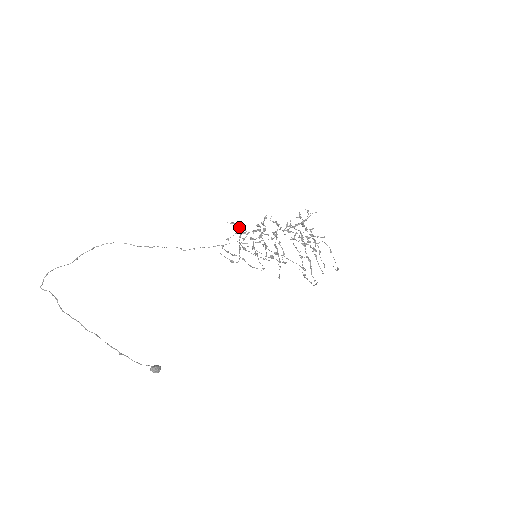
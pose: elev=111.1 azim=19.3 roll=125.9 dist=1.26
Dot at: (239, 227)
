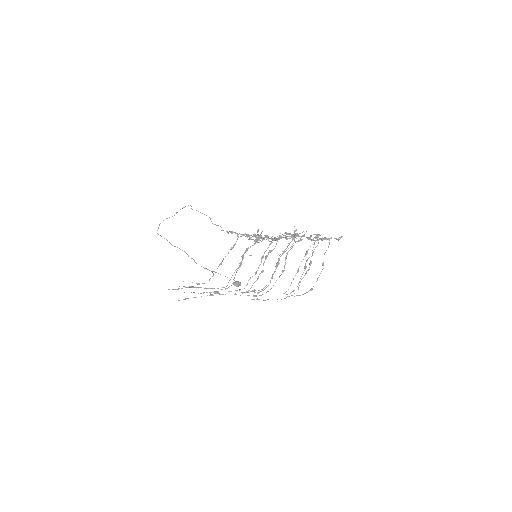
Dot at: (237, 236)
